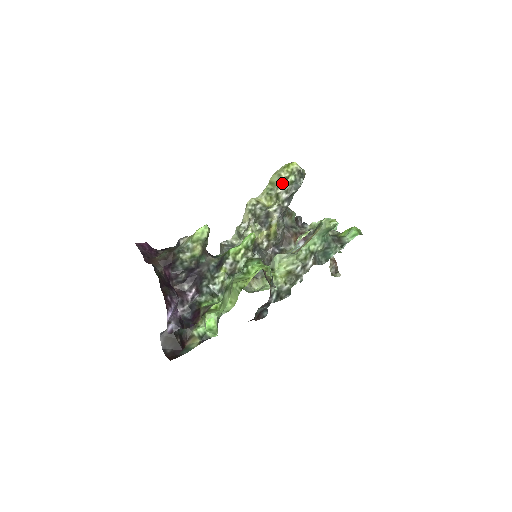
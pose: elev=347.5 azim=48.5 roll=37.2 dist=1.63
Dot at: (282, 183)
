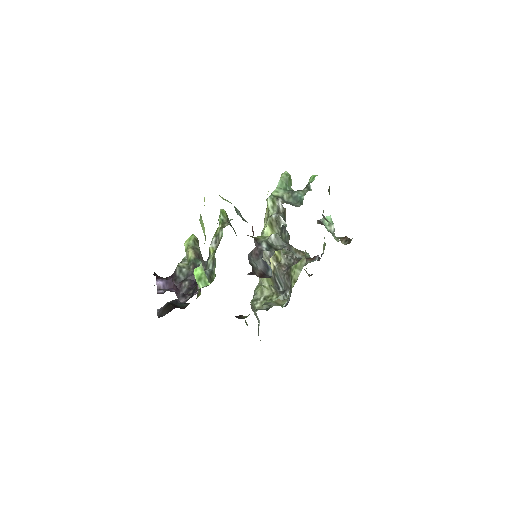
Dot at: occluded
